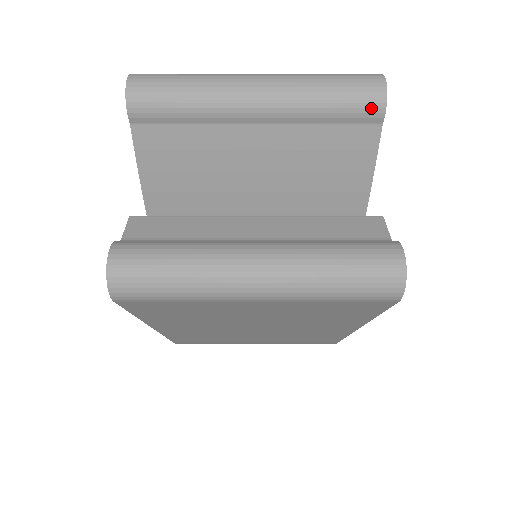
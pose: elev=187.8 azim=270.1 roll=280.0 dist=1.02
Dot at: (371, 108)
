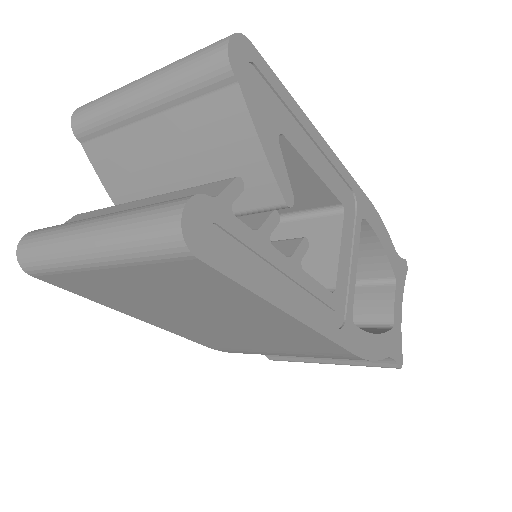
Dot at: (218, 69)
